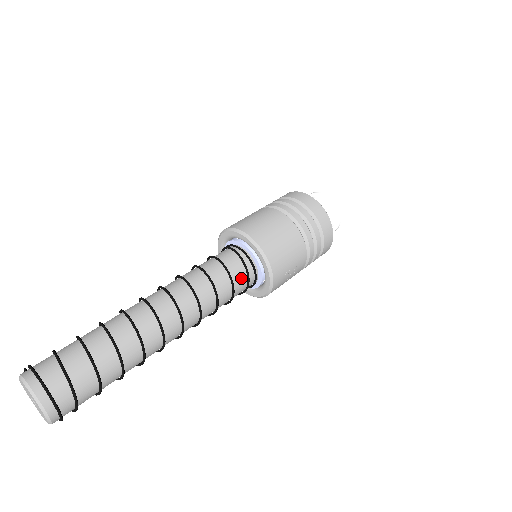
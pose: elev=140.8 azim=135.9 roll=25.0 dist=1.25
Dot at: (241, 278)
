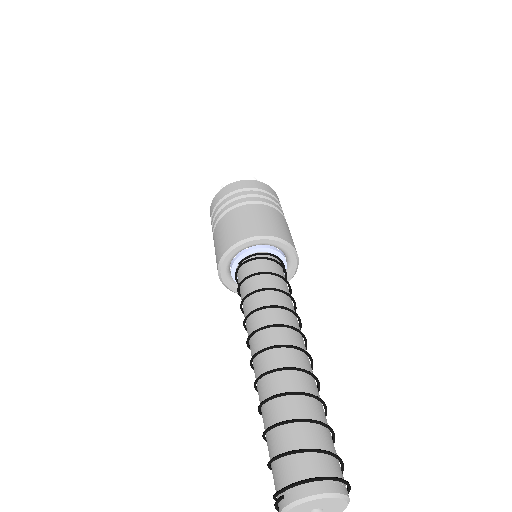
Dot at: (284, 276)
